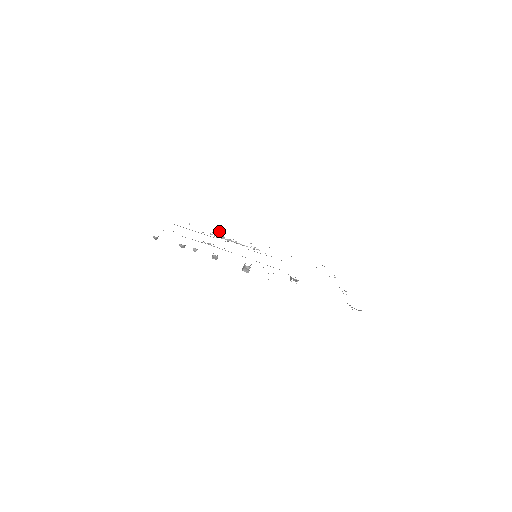
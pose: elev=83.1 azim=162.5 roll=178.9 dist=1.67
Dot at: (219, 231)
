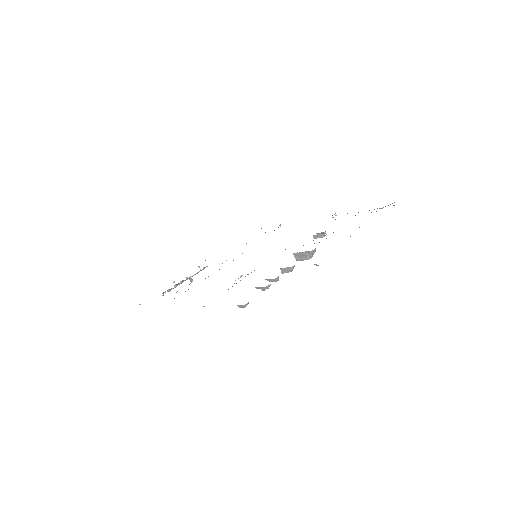
Dot at: occluded
